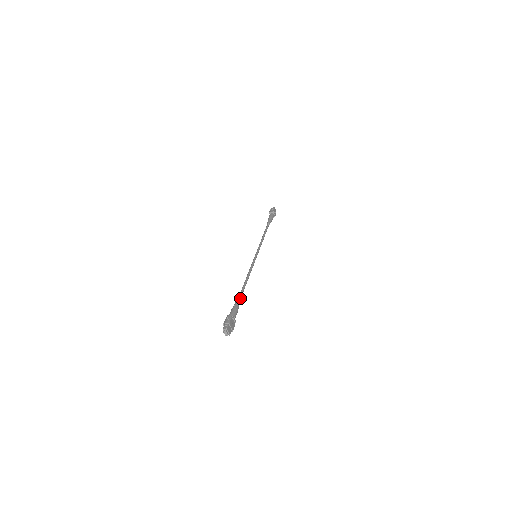
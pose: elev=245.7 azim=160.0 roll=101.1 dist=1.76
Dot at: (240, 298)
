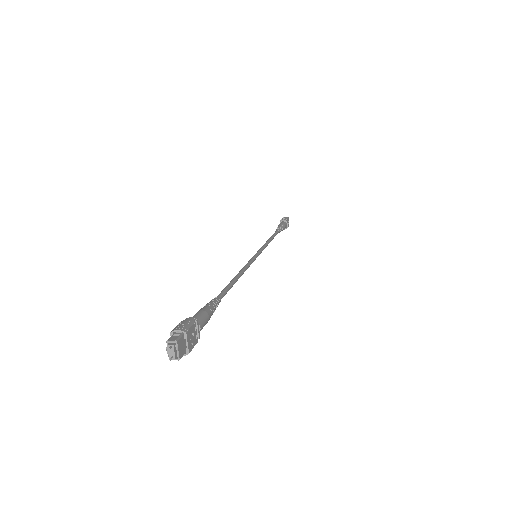
Dot at: (218, 299)
